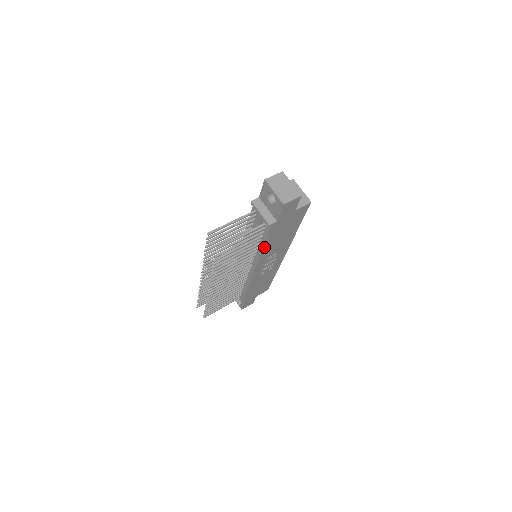
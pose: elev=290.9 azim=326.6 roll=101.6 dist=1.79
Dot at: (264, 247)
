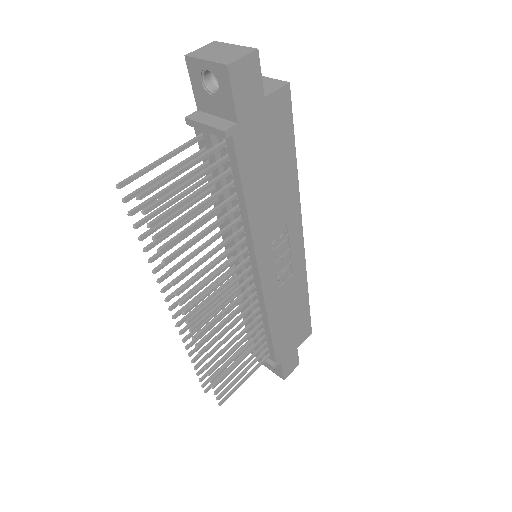
Dot at: (247, 206)
